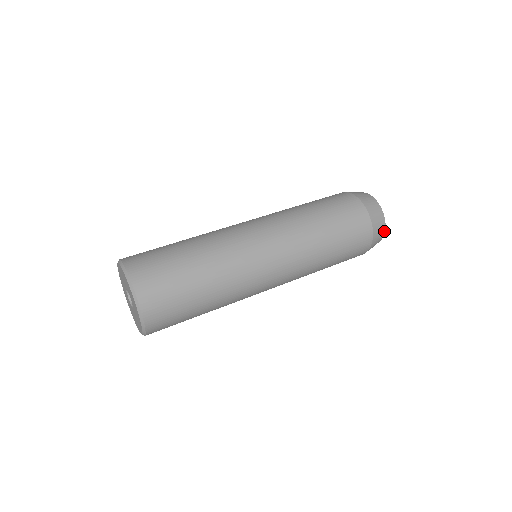
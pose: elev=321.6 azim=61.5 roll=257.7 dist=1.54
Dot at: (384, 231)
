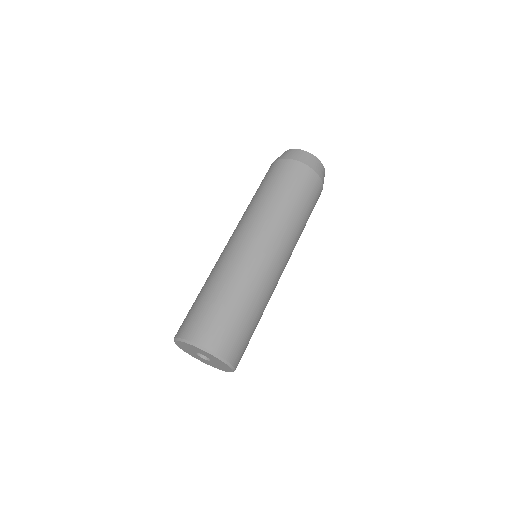
Dot at: occluded
